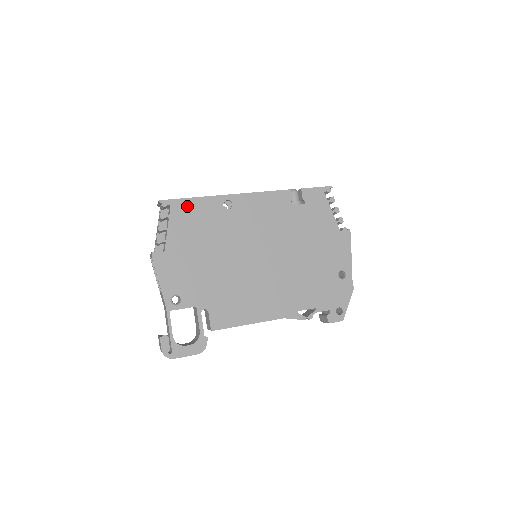
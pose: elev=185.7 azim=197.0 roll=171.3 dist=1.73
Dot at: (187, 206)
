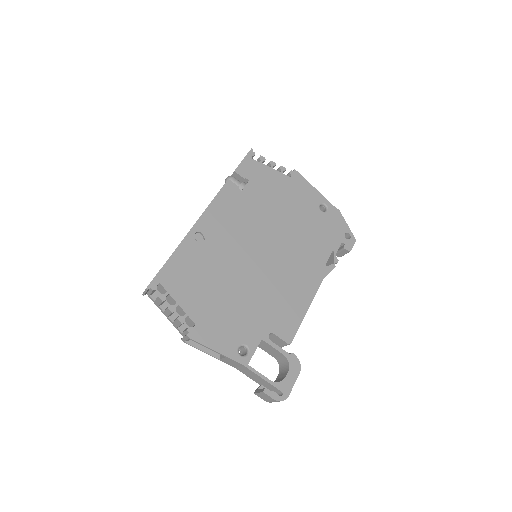
Dot at: (172, 270)
